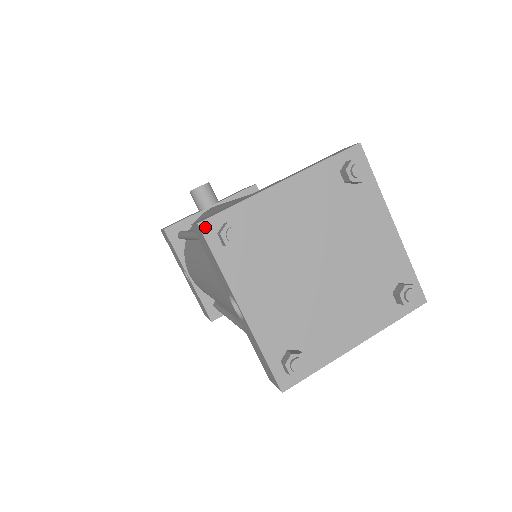
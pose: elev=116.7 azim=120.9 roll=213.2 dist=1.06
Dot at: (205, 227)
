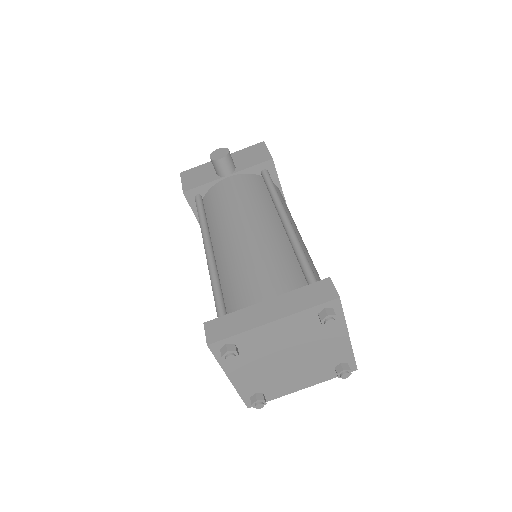
Dot at: (212, 346)
